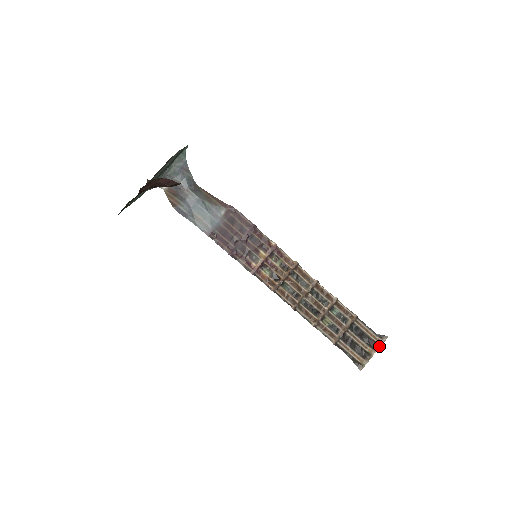
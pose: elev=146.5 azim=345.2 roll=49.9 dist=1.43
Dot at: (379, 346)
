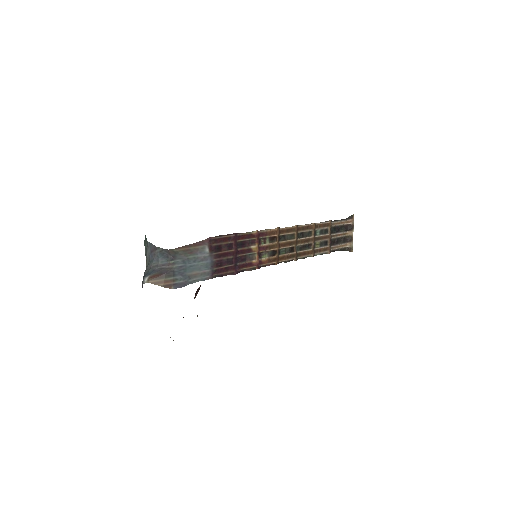
Dot at: (353, 225)
